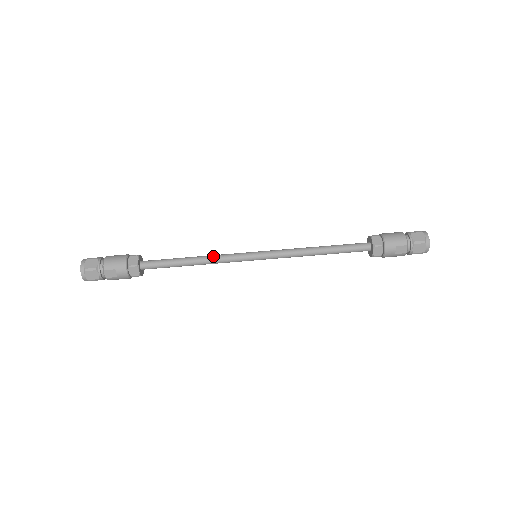
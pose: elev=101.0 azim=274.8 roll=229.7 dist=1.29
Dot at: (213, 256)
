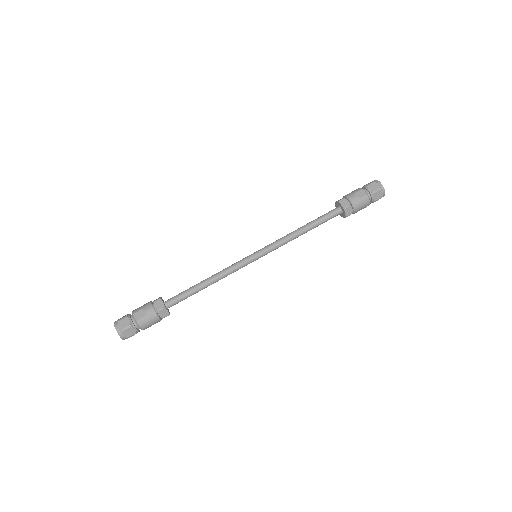
Dot at: occluded
